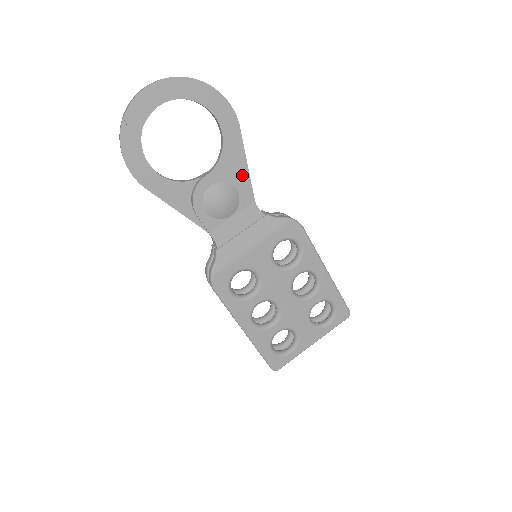
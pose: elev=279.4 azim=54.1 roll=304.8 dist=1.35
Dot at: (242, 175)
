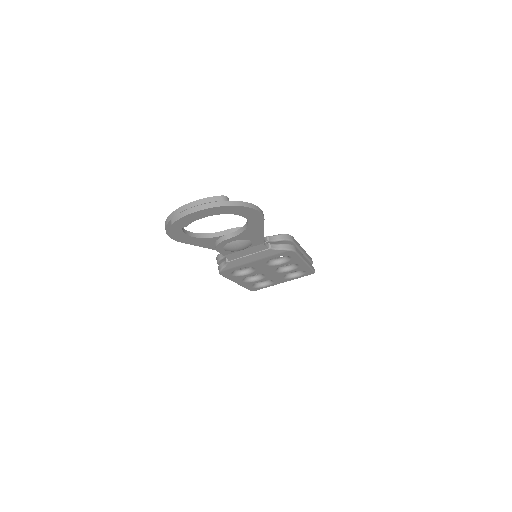
Dot at: (258, 236)
